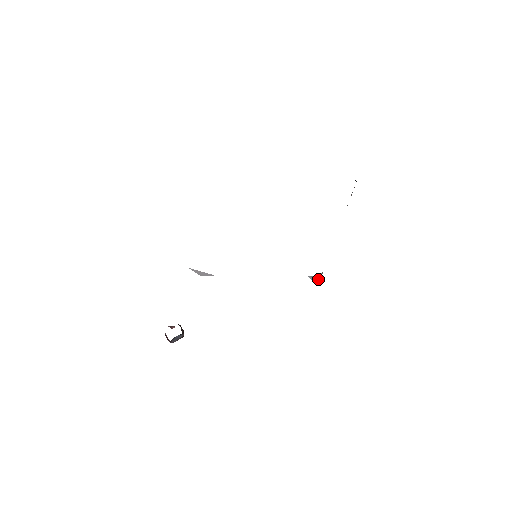
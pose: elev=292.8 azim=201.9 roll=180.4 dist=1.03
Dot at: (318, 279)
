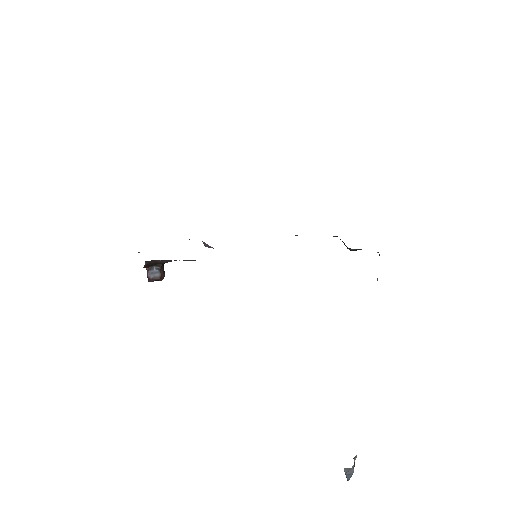
Dot at: (352, 471)
